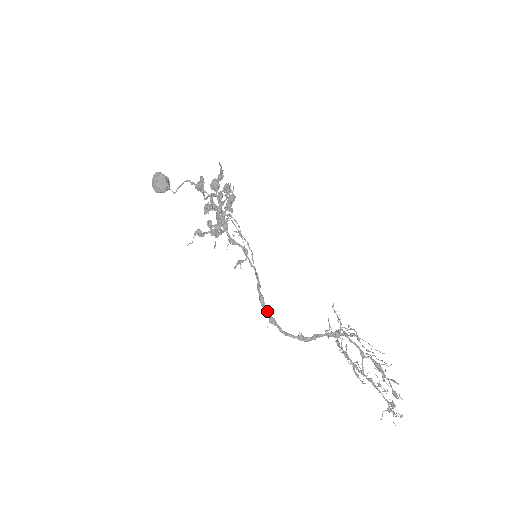
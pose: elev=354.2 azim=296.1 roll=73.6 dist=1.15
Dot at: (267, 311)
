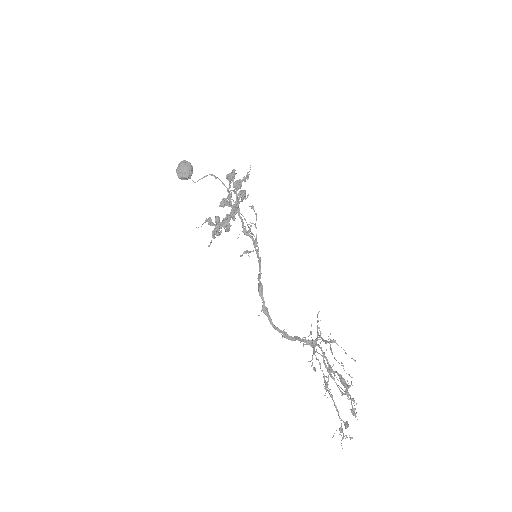
Dot at: (263, 300)
